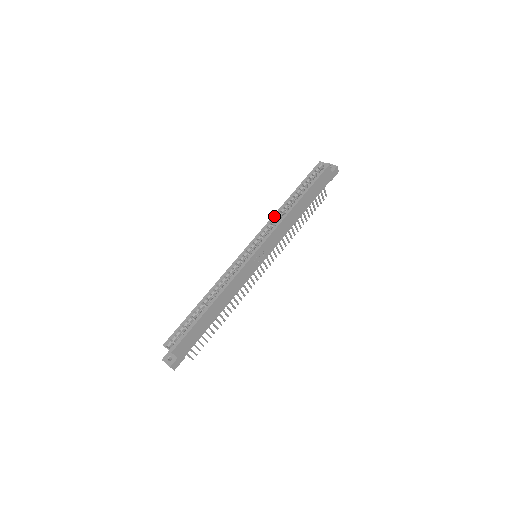
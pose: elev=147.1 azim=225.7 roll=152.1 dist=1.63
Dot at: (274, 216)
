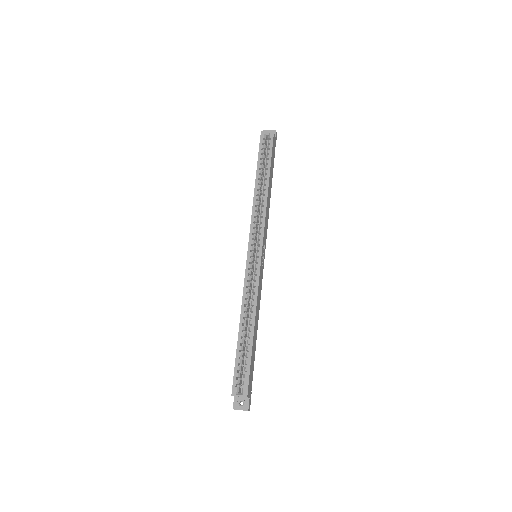
Dot at: (254, 208)
